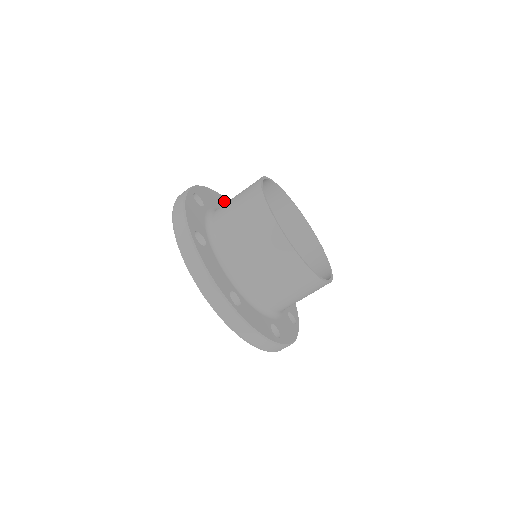
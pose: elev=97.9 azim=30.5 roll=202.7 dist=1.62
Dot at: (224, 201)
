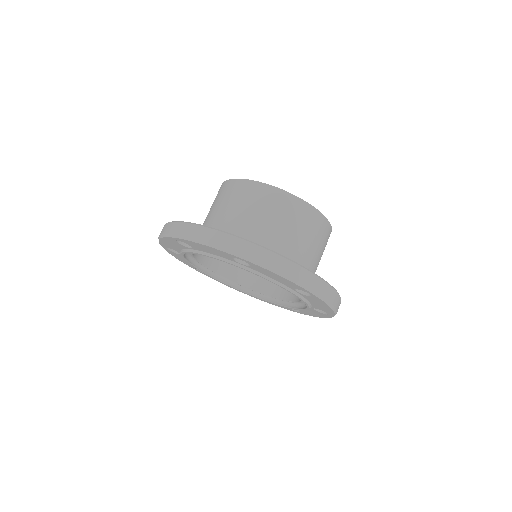
Dot at: occluded
